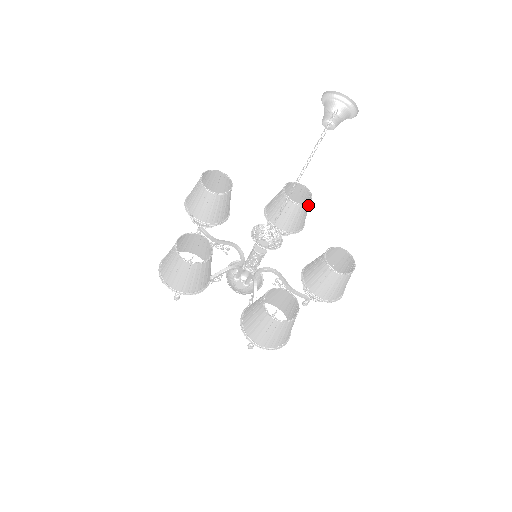
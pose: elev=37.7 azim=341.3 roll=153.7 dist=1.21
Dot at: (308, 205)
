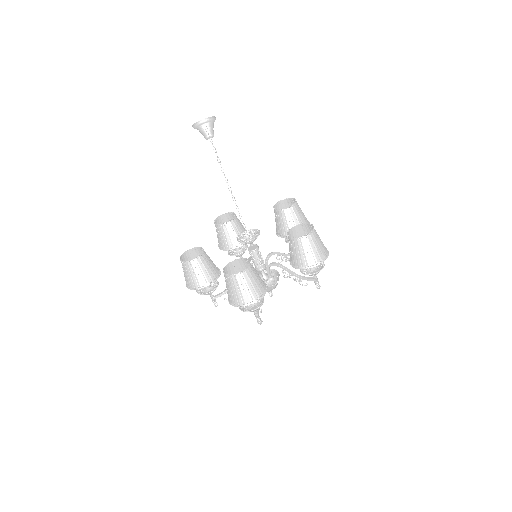
Dot at: (293, 209)
